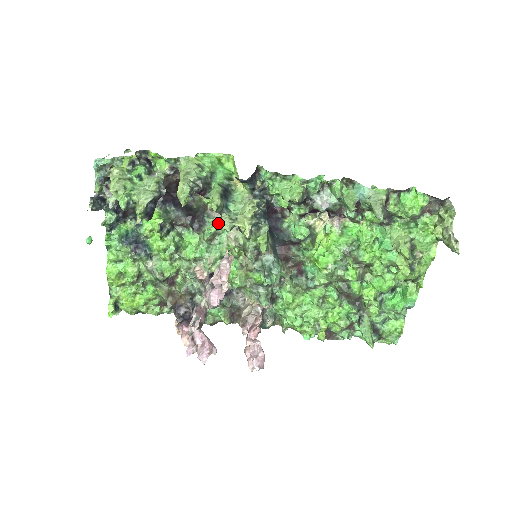
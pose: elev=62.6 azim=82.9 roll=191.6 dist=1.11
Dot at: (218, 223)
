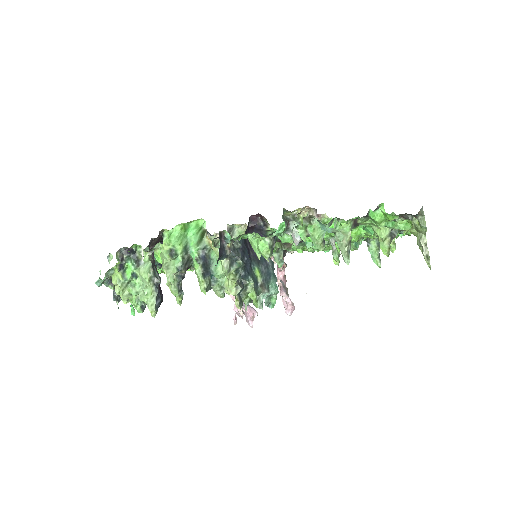
Dot at: (212, 239)
